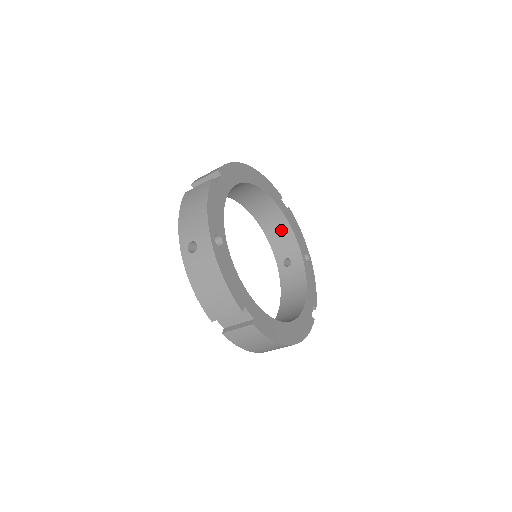
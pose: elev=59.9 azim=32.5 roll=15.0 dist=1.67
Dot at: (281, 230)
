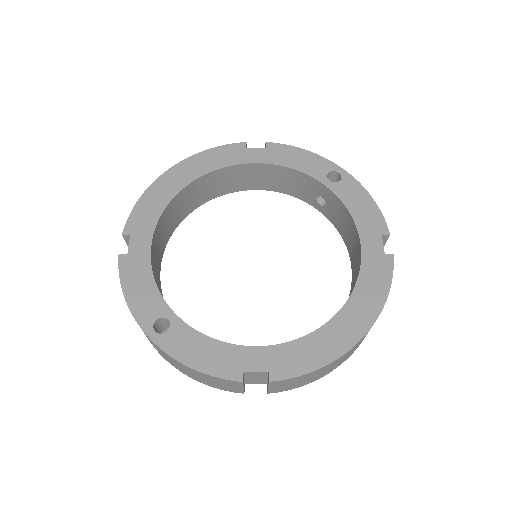
Dot at: (280, 176)
